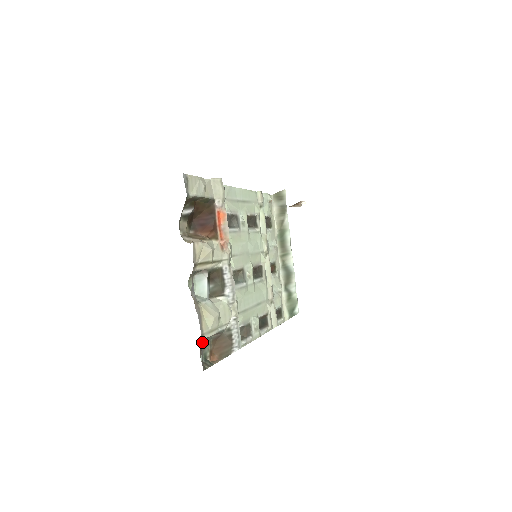
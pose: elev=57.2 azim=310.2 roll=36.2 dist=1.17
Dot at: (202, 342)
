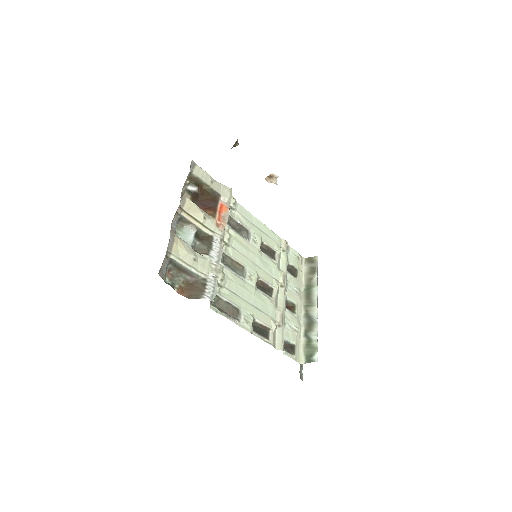
Dot at: (172, 269)
